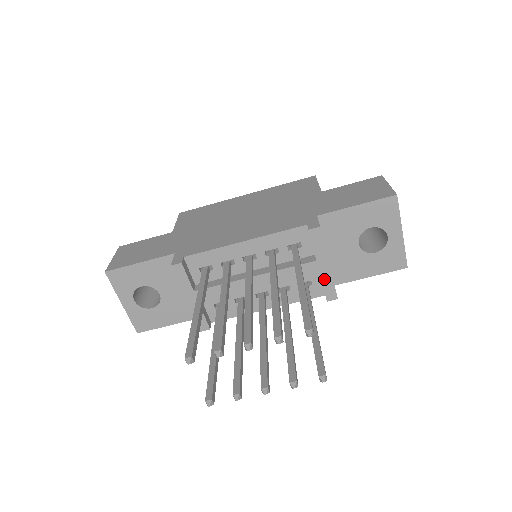
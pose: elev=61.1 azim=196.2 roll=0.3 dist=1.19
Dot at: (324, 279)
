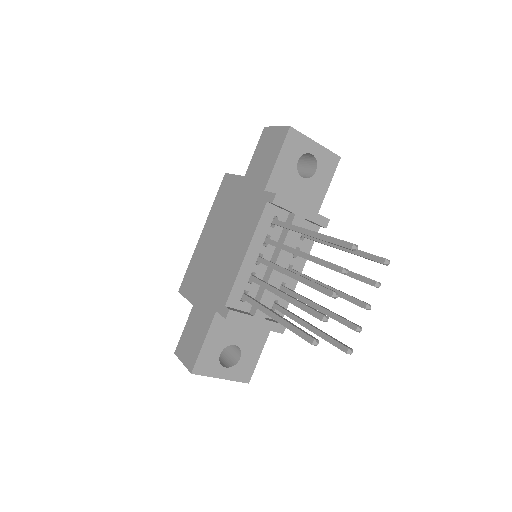
Dot at: (311, 218)
